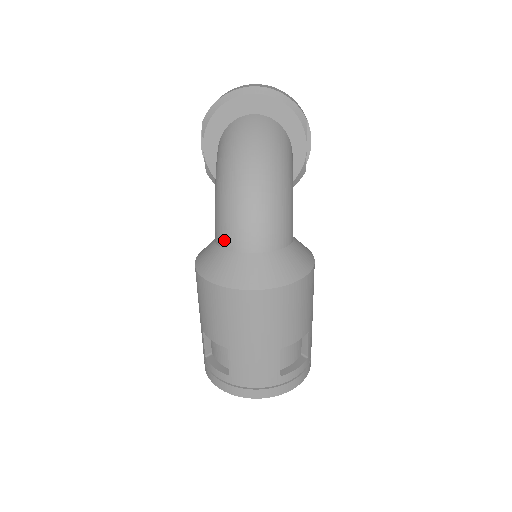
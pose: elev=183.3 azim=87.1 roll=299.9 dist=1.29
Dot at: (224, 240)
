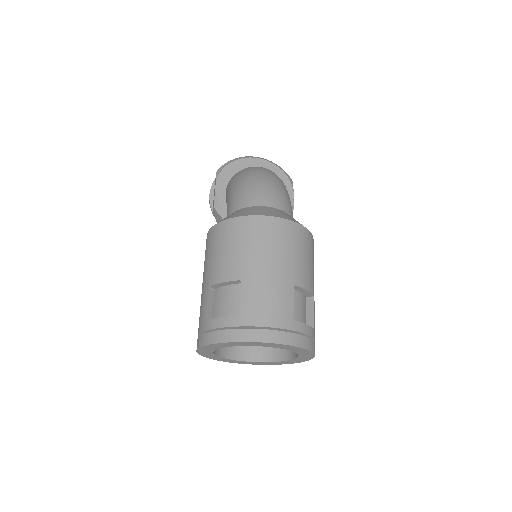
Dot at: (241, 203)
